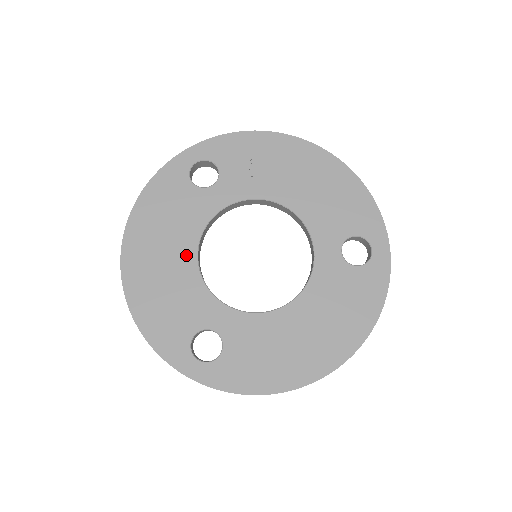
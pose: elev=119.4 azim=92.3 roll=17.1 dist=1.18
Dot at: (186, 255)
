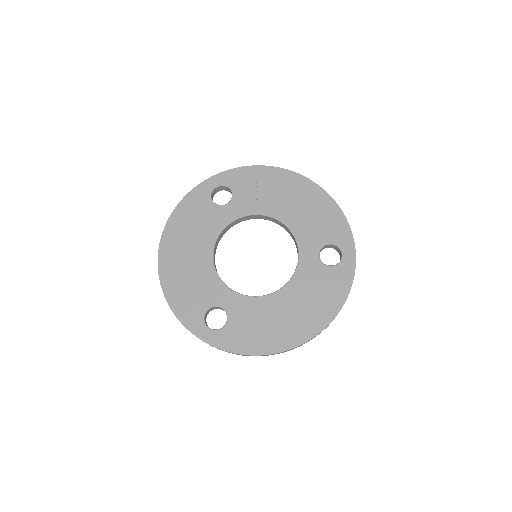
Dot at: (205, 253)
